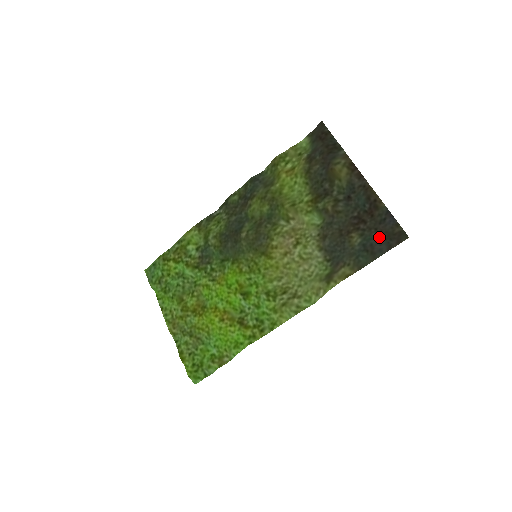
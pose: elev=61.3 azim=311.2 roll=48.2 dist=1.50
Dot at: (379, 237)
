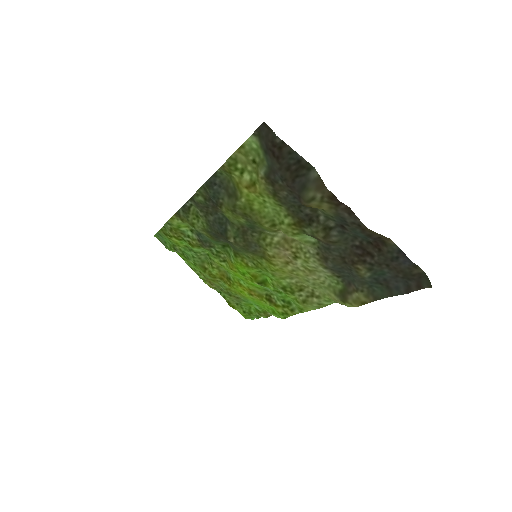
Dot at: (393, 274)
